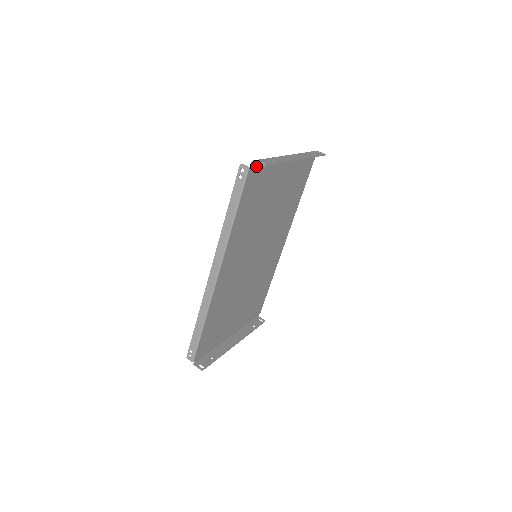
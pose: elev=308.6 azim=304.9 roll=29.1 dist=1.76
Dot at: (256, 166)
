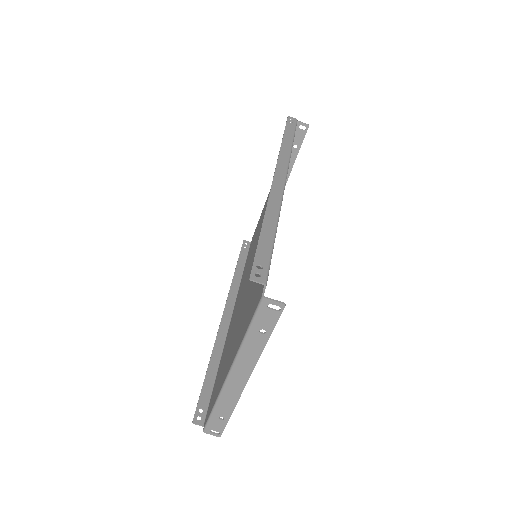
Dot at: occluded
